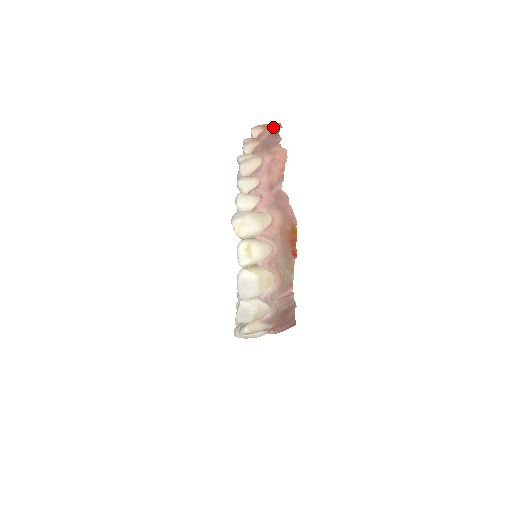
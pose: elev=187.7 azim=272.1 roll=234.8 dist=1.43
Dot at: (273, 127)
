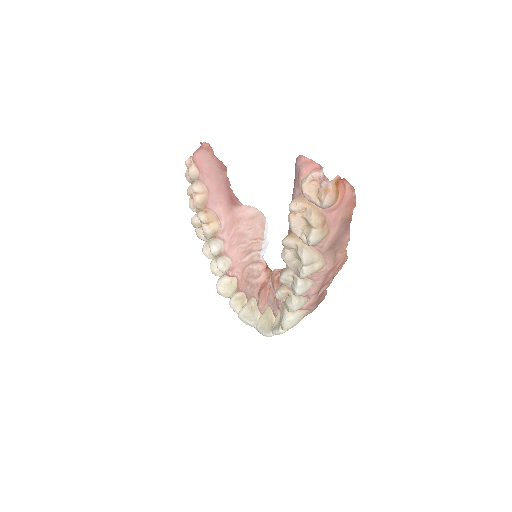
Dot at: (347, 205)
